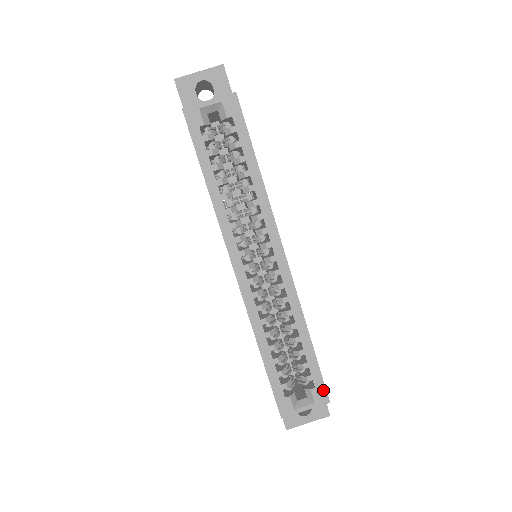
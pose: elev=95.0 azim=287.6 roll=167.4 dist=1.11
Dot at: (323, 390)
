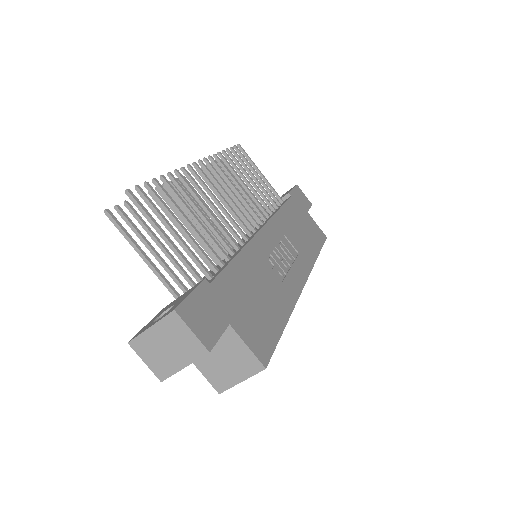
Dot at: occluded
